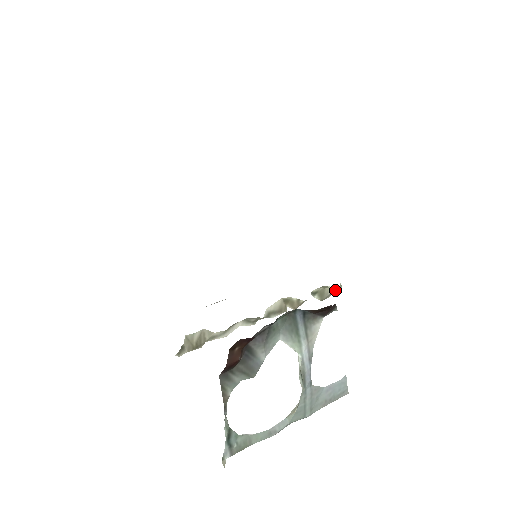
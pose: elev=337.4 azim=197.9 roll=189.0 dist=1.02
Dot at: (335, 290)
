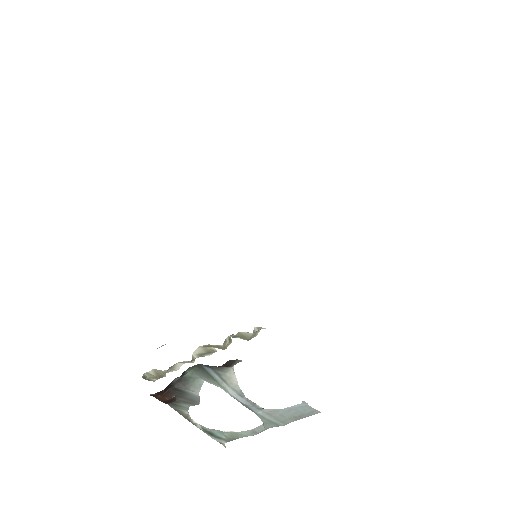
Dot at: (257, 331)
